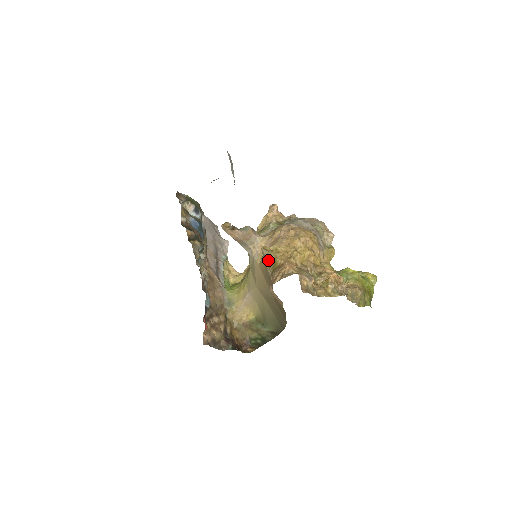
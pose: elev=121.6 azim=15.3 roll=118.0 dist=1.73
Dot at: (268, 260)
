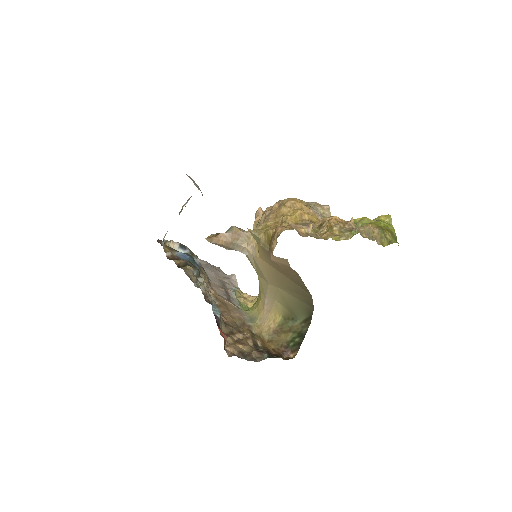
Dot at: (260, 238)
